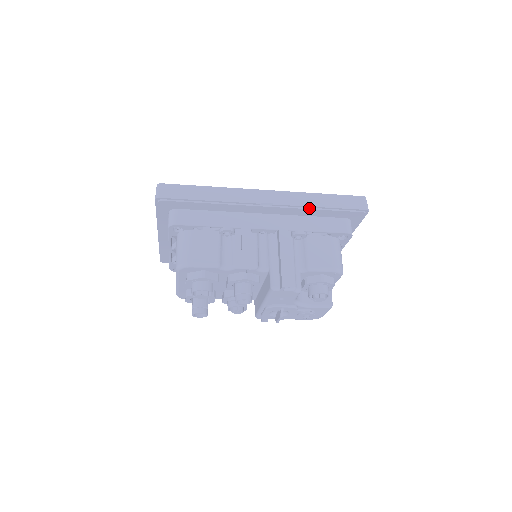
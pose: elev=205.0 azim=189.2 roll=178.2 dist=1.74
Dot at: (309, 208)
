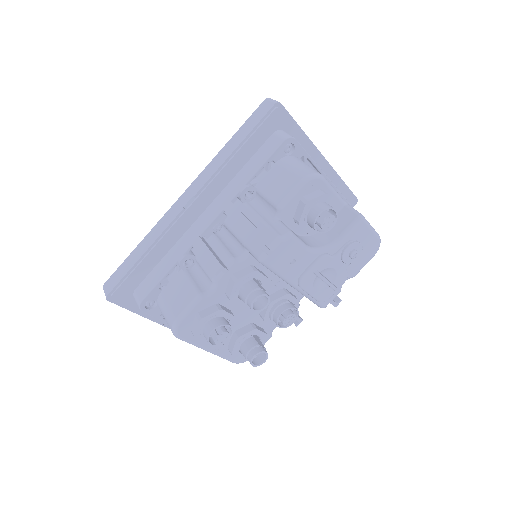
Dot at: (226, 163)
